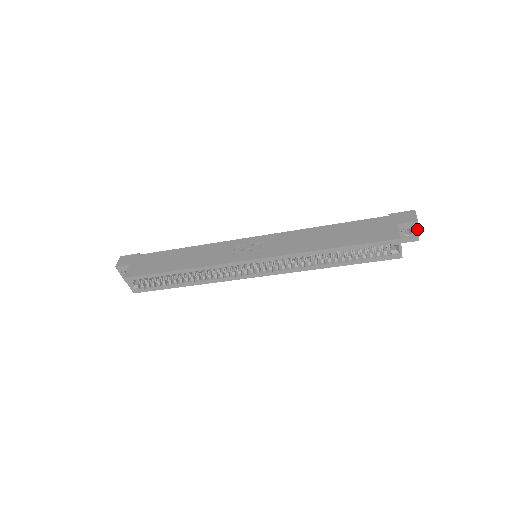
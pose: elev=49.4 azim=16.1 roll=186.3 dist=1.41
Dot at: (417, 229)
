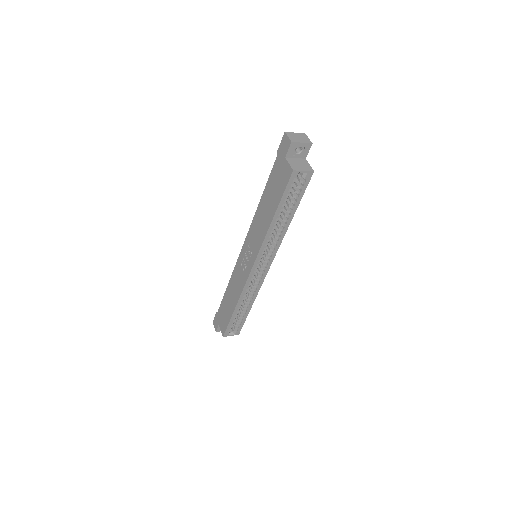
Dot at: (299, 144)
